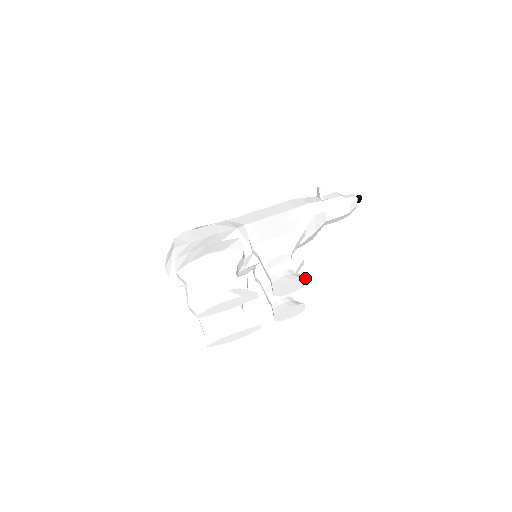
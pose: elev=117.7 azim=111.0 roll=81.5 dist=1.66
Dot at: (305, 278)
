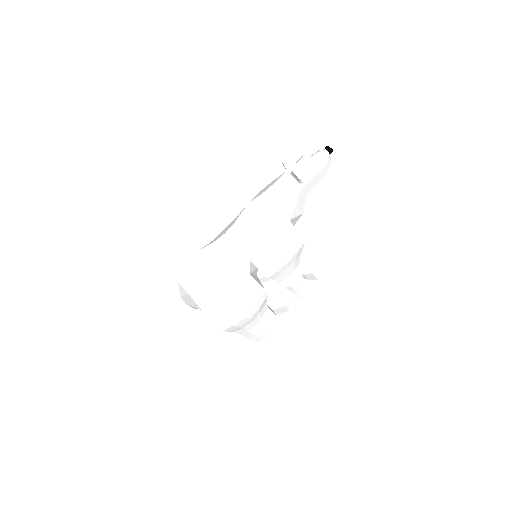
Dot at: (316, 280)
